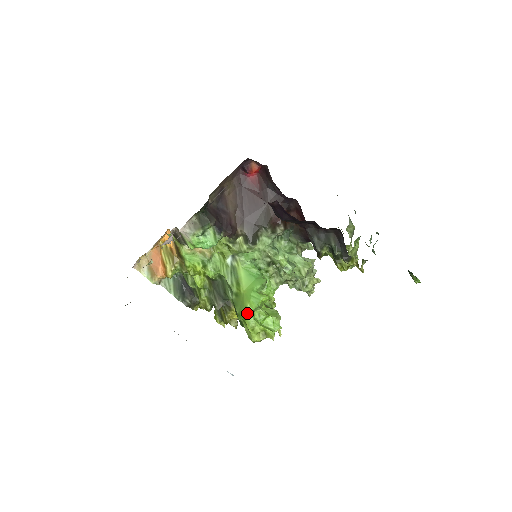
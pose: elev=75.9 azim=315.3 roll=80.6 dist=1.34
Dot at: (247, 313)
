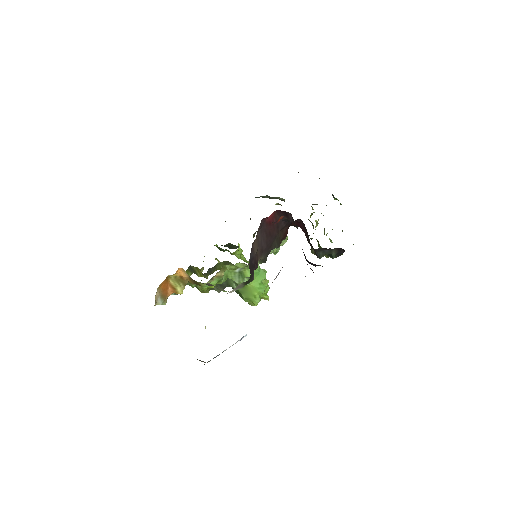
Dot at: (255, 299)
